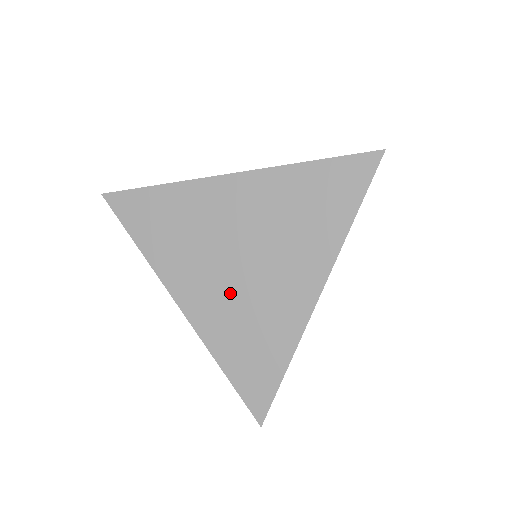
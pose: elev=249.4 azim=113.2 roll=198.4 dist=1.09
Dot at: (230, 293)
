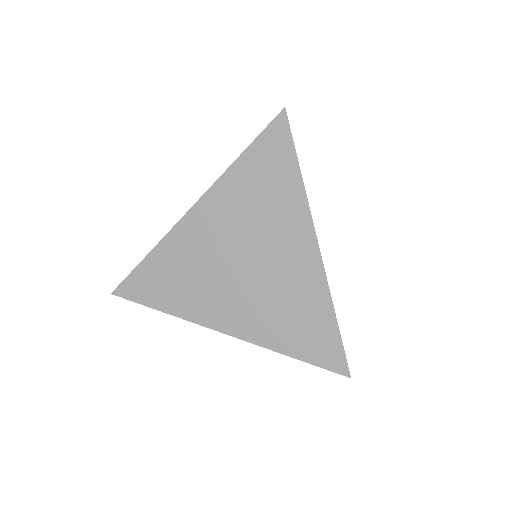
Dot at: (254, 295)
